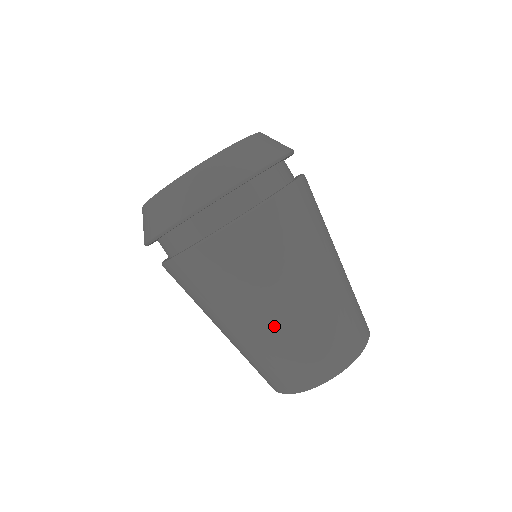
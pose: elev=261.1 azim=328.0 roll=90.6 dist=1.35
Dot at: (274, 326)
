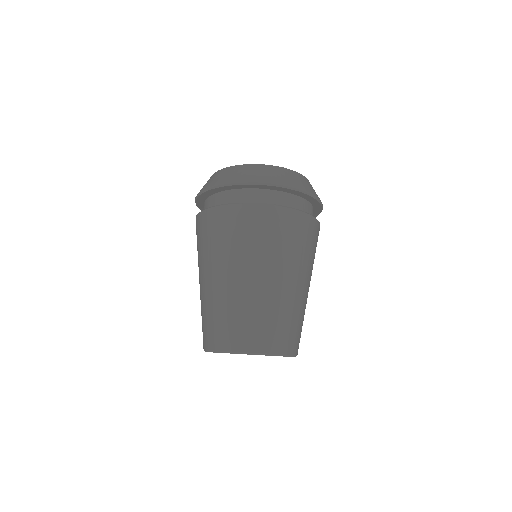
Dot at: (293, 292)
